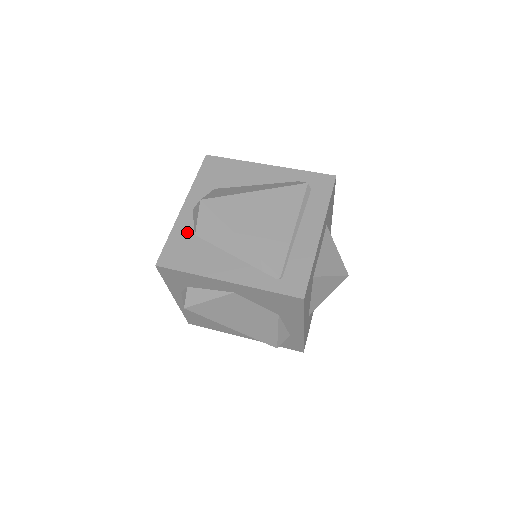
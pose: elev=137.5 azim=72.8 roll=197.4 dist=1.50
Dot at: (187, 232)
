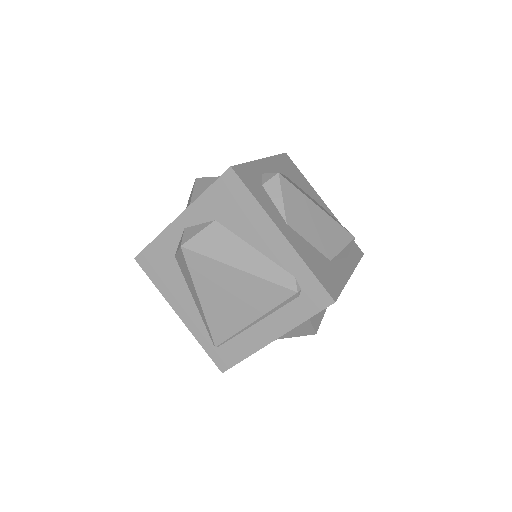
Dot at: (170, 248)
